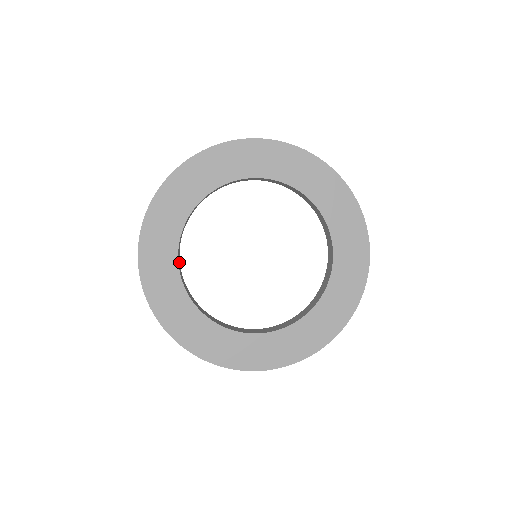
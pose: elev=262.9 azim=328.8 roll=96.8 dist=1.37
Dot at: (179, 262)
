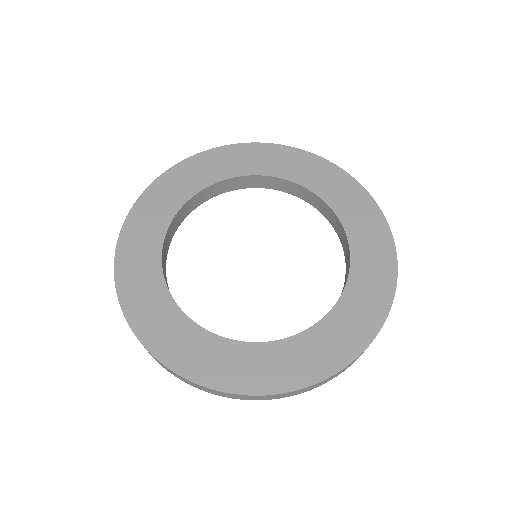
Dot at: occluded
